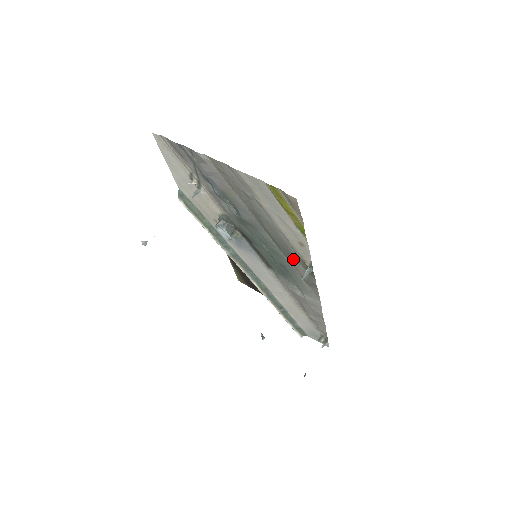
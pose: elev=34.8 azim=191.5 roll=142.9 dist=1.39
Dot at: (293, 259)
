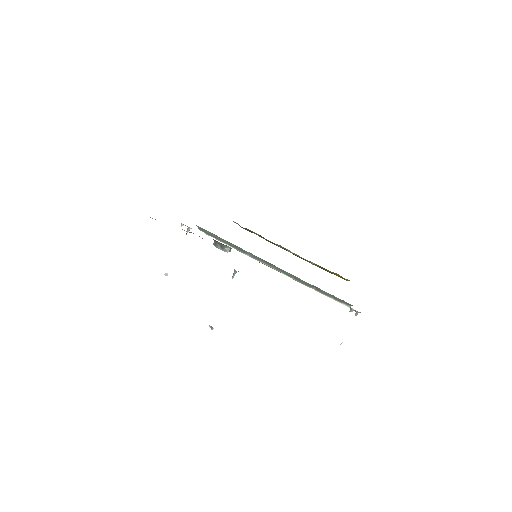
Dot at: occluded
